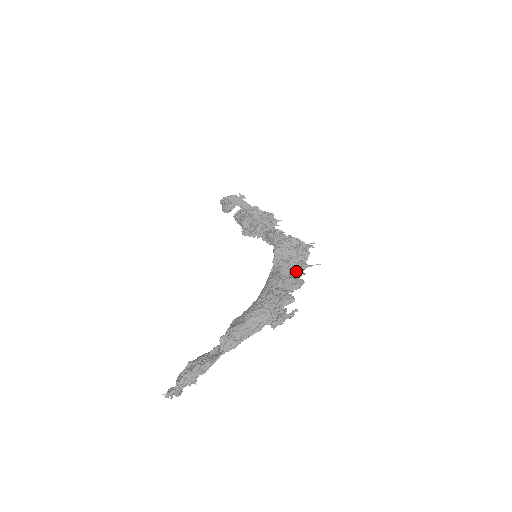
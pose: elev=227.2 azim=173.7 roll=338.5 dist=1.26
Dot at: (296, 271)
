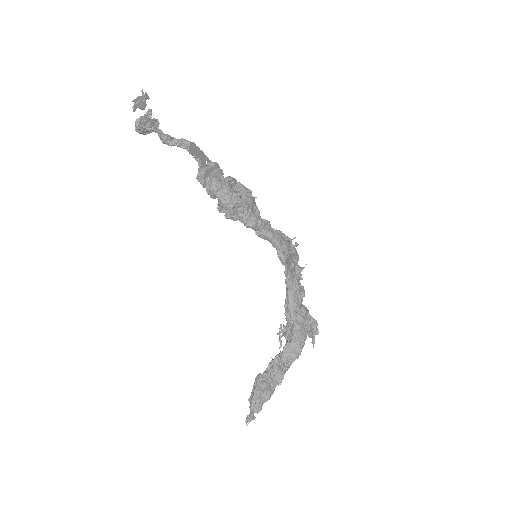
Dot at: (298, 278)
